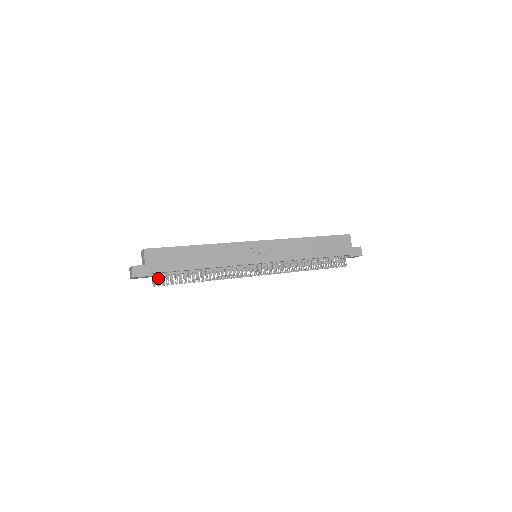
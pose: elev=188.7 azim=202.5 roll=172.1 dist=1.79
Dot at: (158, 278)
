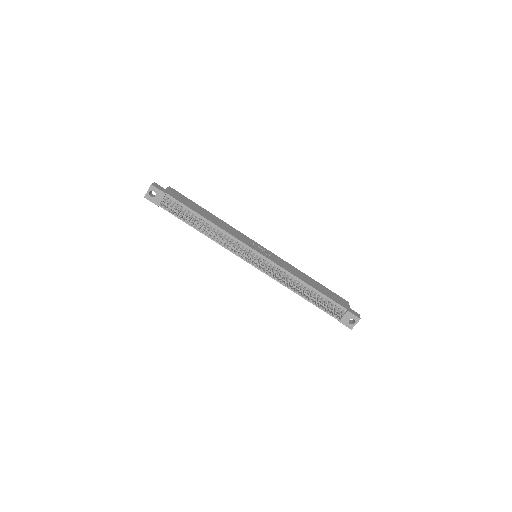
Dot at: (169, 202)
